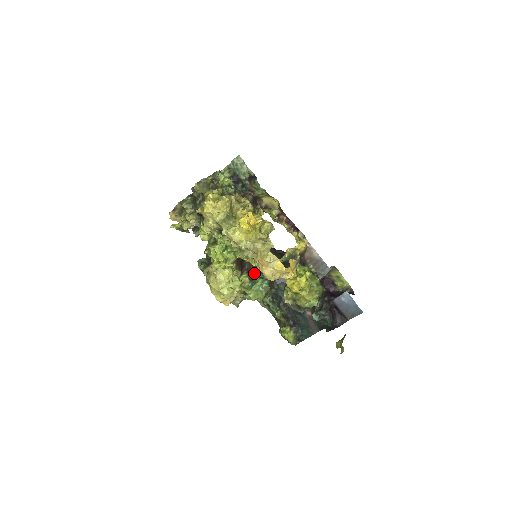
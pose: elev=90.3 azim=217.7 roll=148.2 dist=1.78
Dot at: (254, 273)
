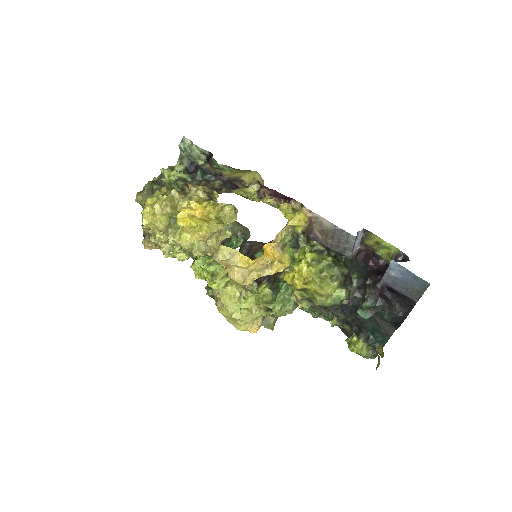
Dot at: (277, 278)
